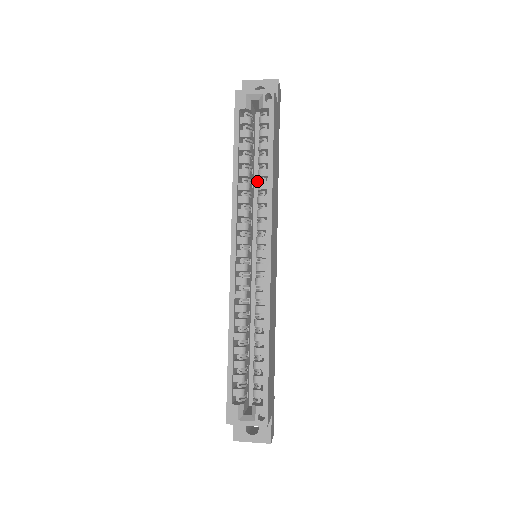
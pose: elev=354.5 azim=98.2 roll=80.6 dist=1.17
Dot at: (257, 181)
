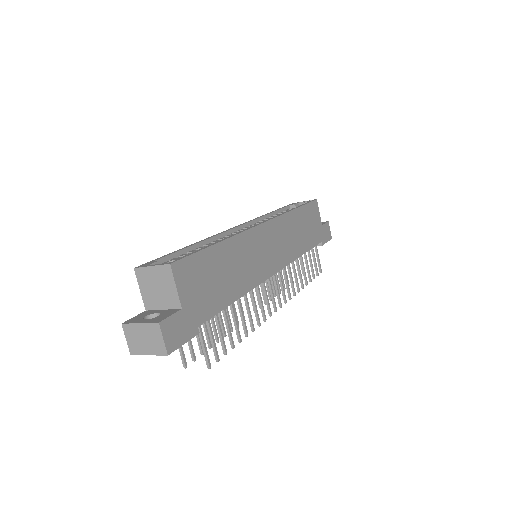
Dot at: occluded
